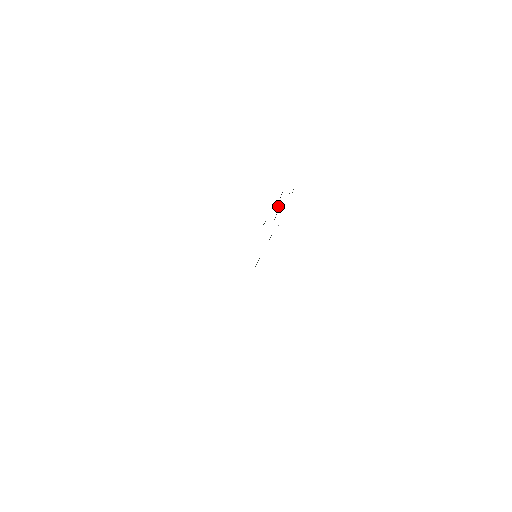
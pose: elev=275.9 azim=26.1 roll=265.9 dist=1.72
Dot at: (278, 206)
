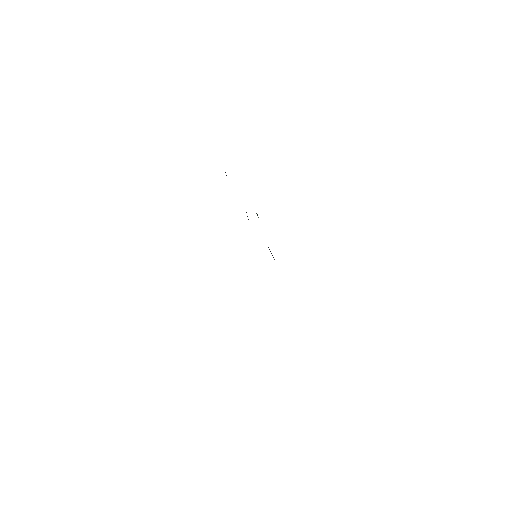
Dot at: occluded
